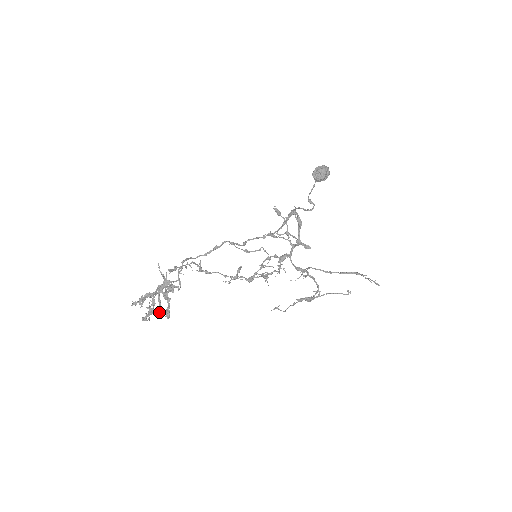
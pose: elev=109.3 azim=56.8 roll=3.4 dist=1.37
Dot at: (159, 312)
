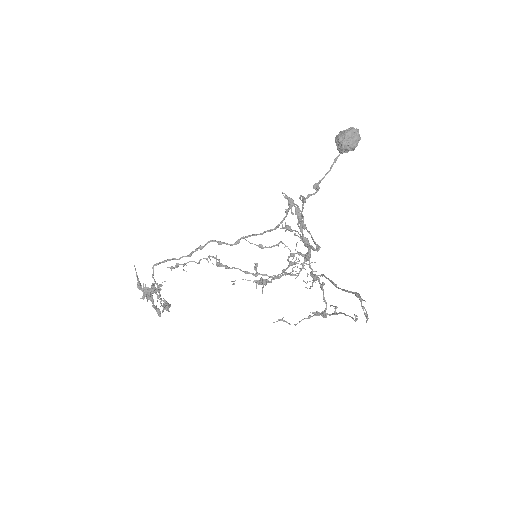
Dot at: (163, 307)
